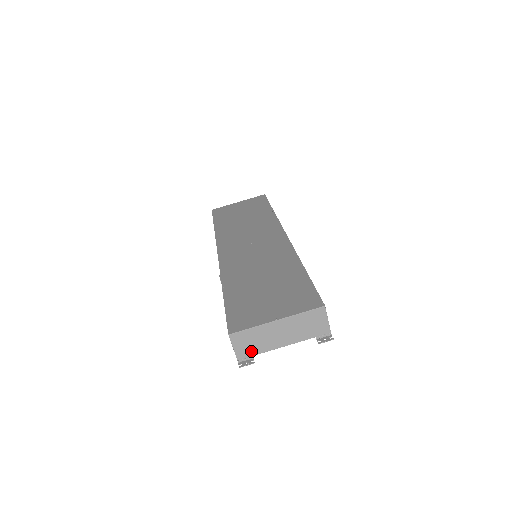
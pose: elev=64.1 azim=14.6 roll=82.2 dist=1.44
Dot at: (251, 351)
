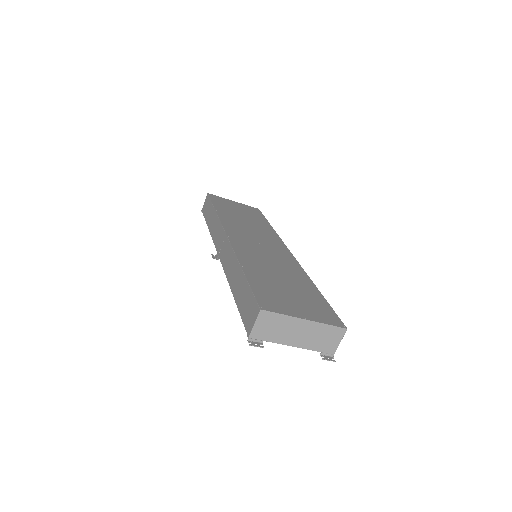
Dot at: (266, 335)
